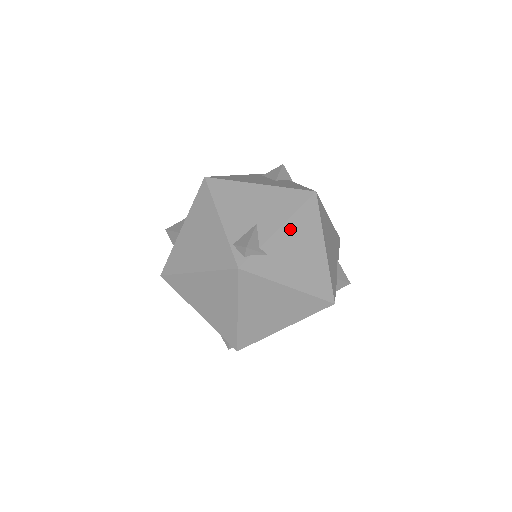
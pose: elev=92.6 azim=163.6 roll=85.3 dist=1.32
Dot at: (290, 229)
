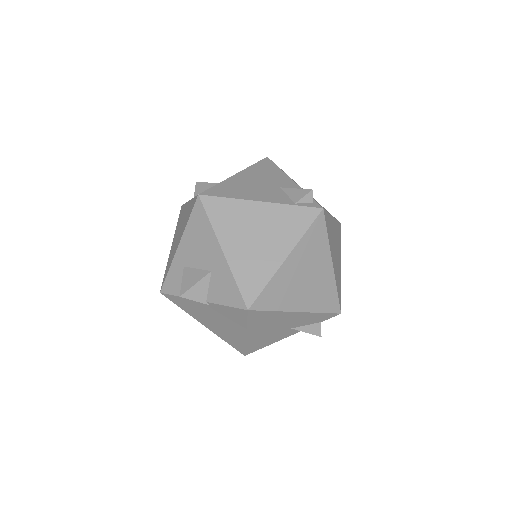
Dot at: occluded
